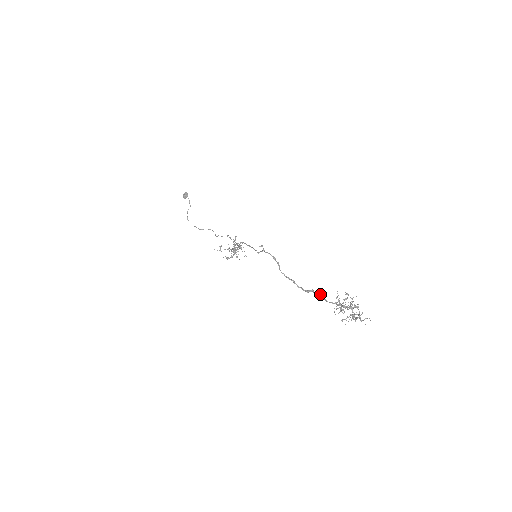
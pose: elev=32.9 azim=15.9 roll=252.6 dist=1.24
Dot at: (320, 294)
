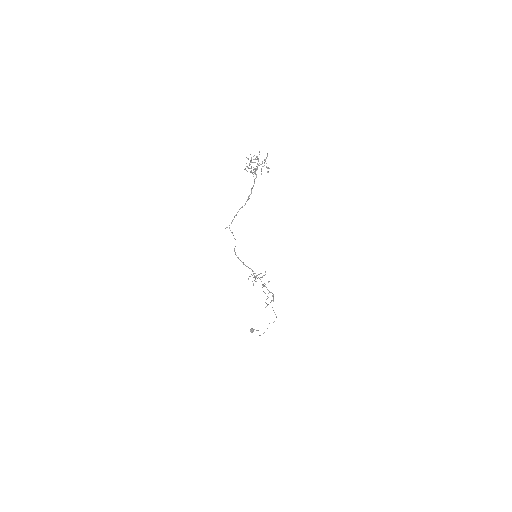
Dot at: (251, 189)
